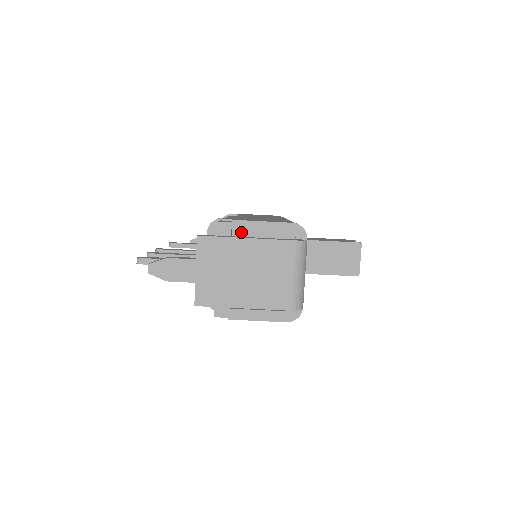
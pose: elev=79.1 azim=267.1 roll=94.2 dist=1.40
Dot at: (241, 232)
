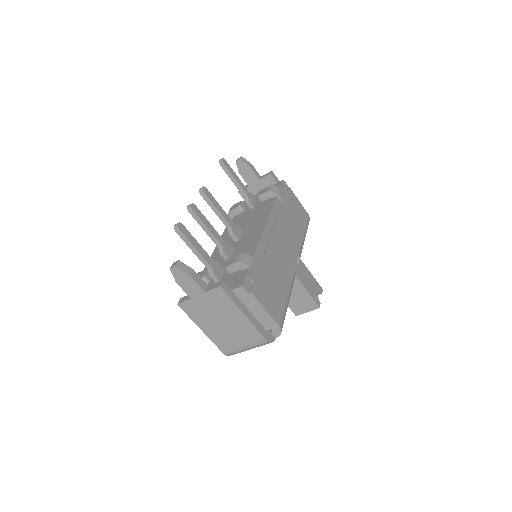
Dot at: (248, 298)
